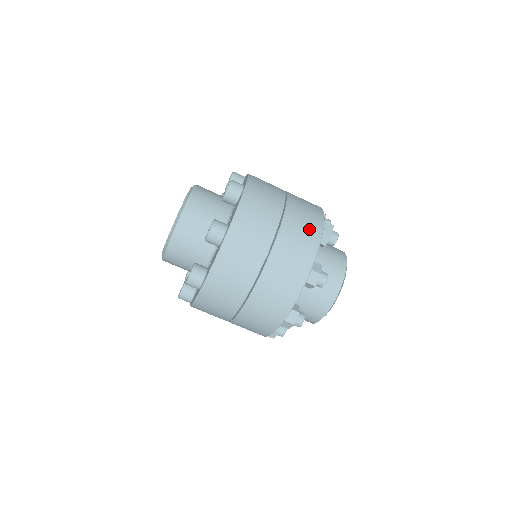
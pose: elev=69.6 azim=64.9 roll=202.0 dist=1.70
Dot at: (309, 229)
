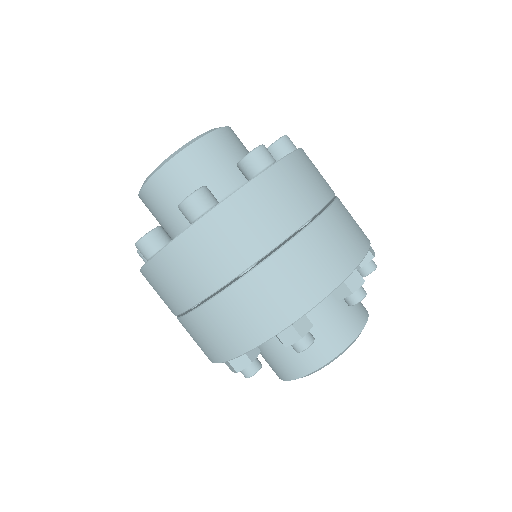
Dot at: (324, 269)
